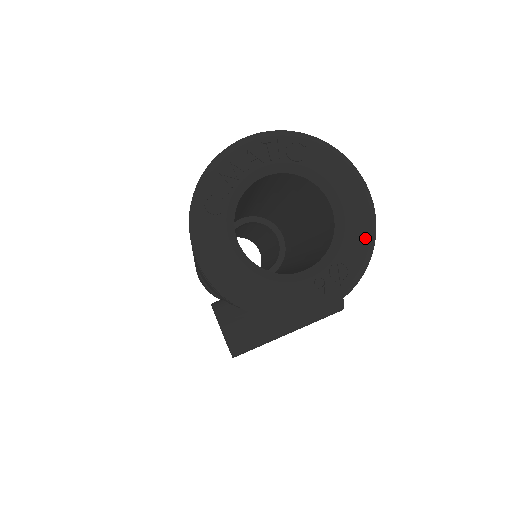
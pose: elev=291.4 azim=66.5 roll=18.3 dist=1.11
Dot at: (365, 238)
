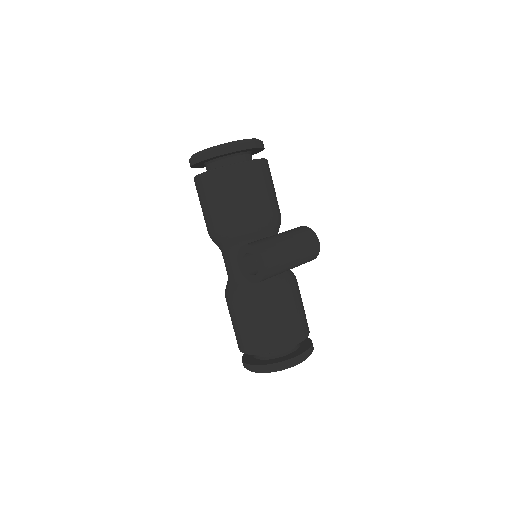
Dot at: occluded
